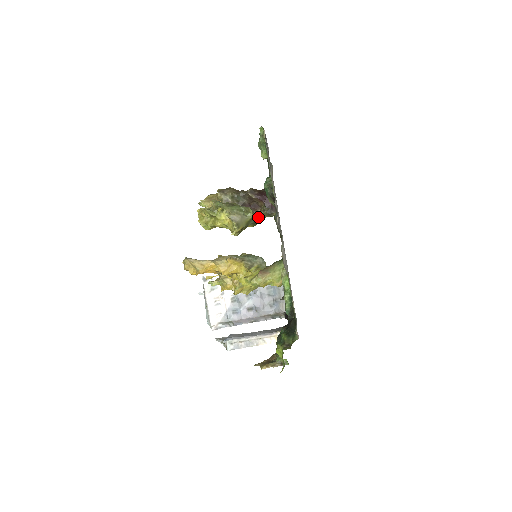
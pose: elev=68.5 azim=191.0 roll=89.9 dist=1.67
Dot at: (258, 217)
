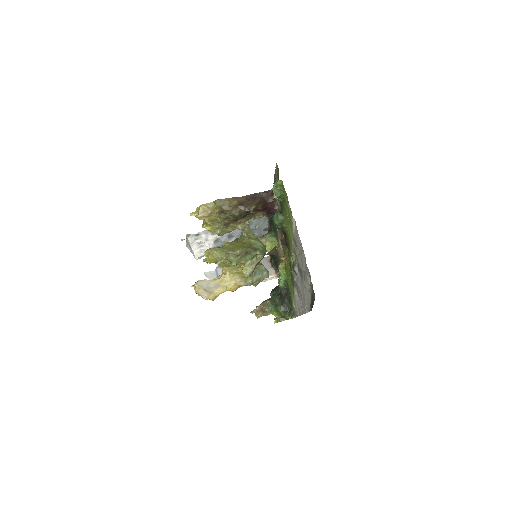
Dot at: (256, 217)
